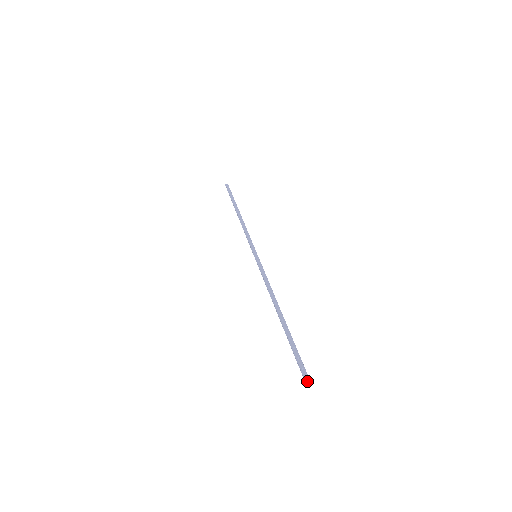
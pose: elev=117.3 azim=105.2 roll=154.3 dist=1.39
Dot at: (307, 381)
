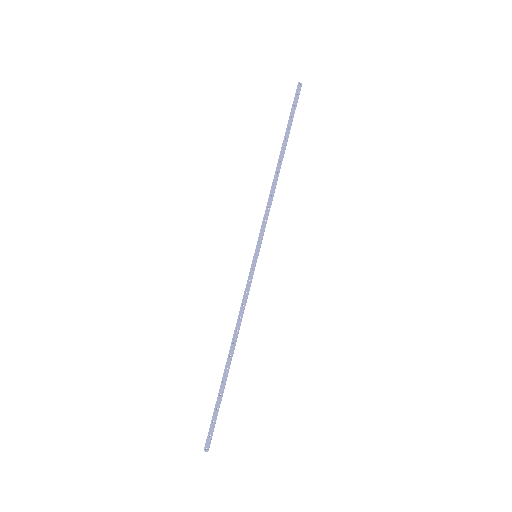
Dot at: (205, 450)
